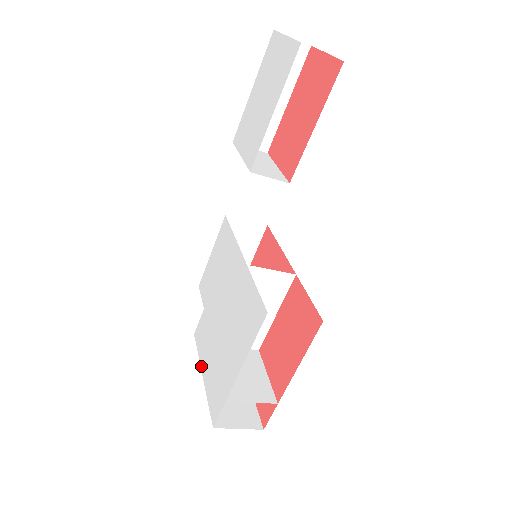
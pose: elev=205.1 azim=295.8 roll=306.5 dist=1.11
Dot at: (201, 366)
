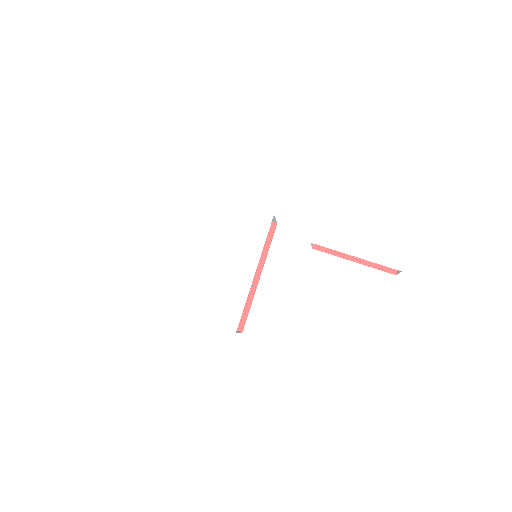
Dot at: (165, 253)
